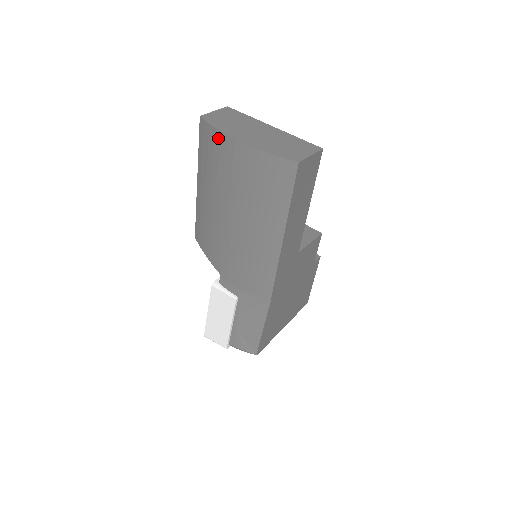
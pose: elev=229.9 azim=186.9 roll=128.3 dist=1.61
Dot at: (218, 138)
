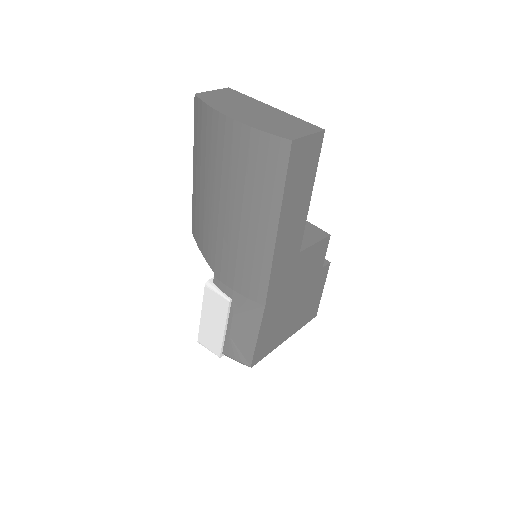
Dot at: (210, 116)
